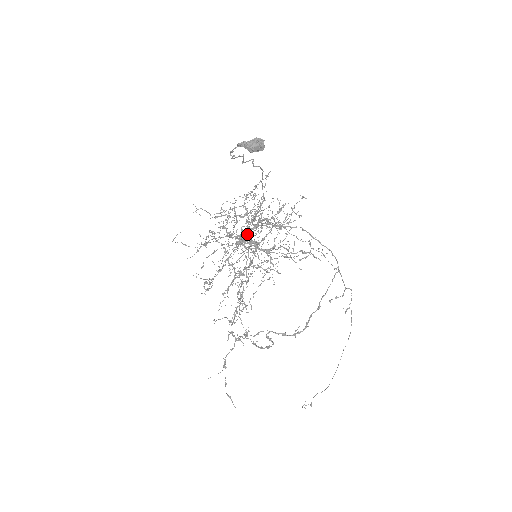
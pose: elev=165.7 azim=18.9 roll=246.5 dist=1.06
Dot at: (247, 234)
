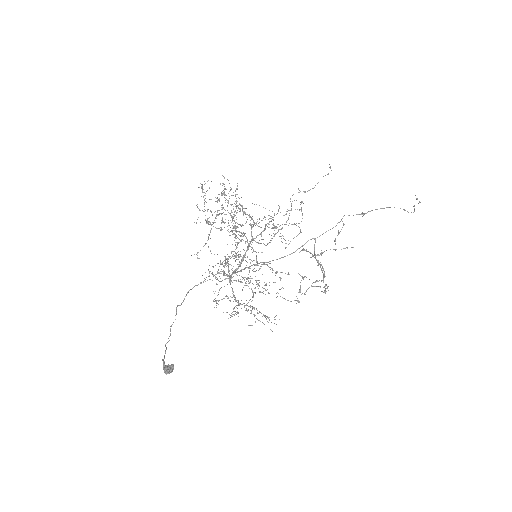
Dot at: (233, 271)
